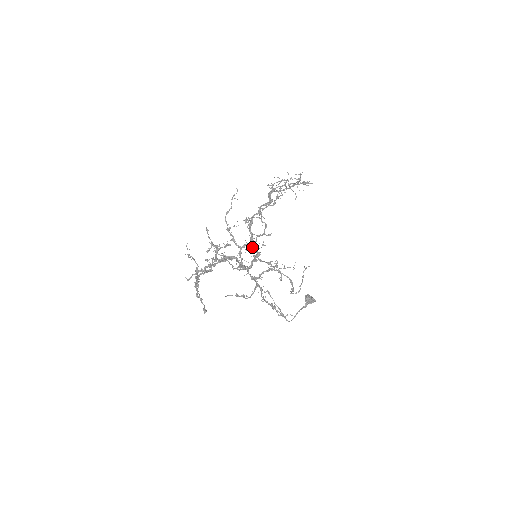
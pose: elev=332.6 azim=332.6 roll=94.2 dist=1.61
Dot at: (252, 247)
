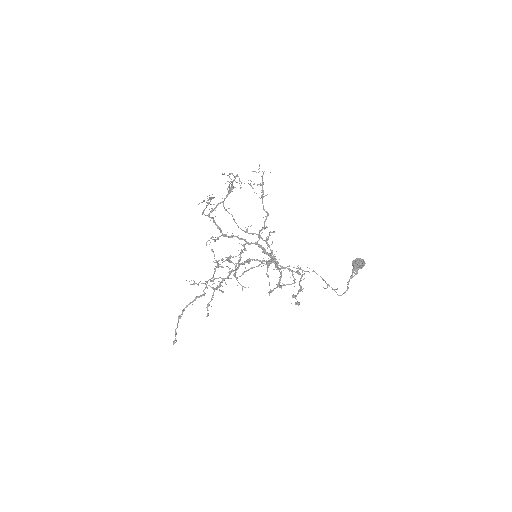
Dot at: (236, 256)
